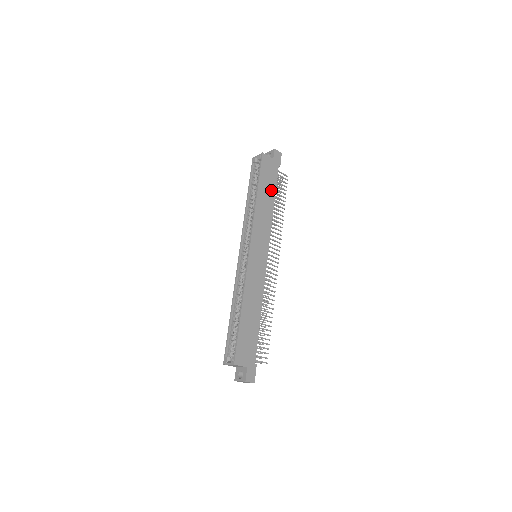
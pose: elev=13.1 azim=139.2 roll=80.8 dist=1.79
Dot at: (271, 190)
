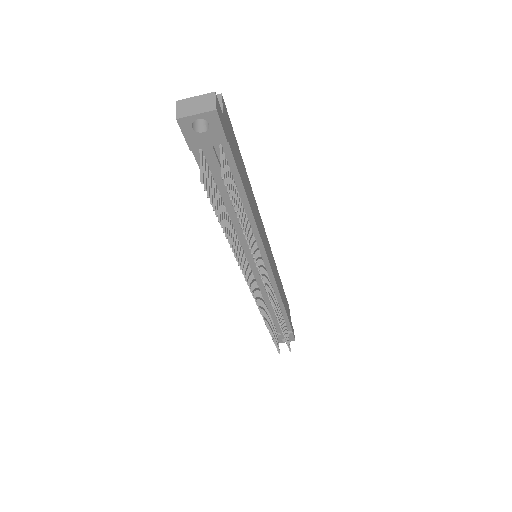
Dot at: (285, 307)
